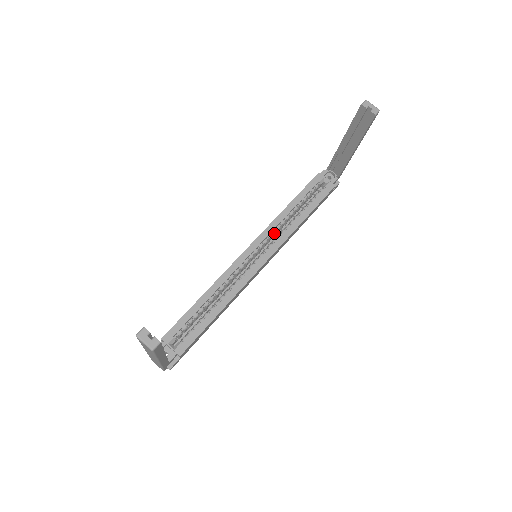
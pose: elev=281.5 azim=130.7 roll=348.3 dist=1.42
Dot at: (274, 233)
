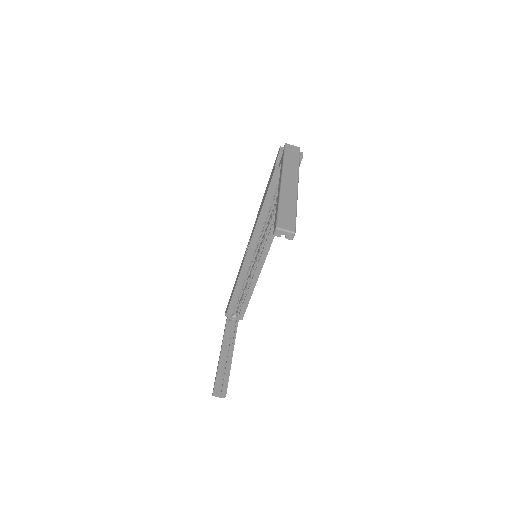
Dot at: occluded
